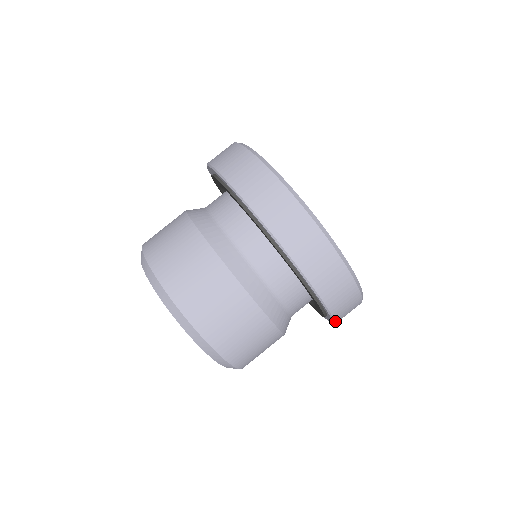
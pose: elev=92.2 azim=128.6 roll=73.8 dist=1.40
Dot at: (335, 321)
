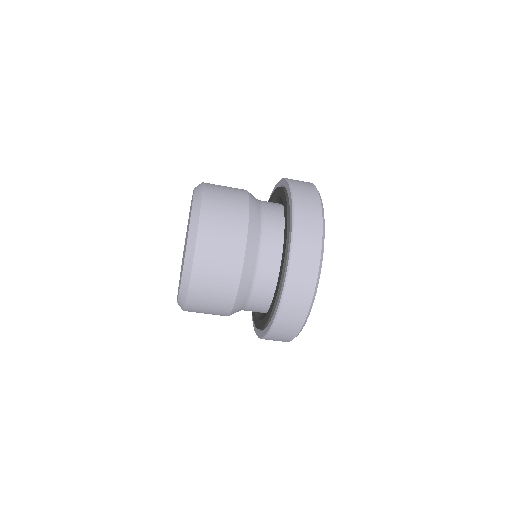
Dot at: occluded
